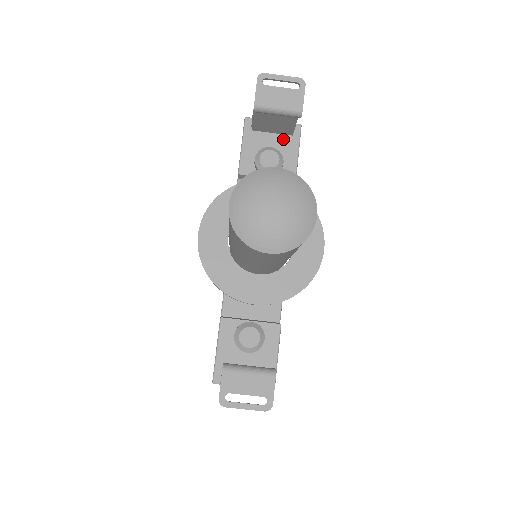
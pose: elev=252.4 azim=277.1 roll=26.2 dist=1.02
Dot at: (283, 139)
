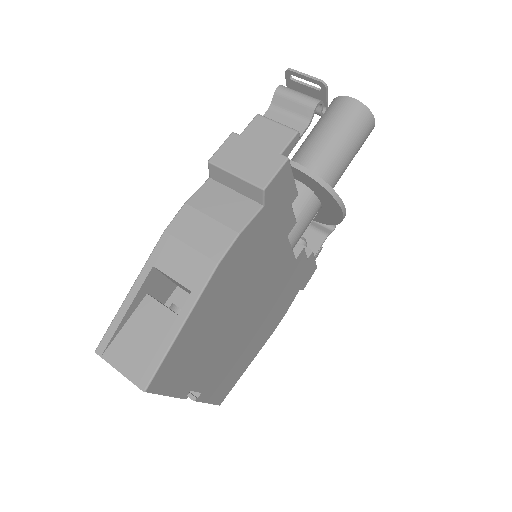
Dot at: occluded
